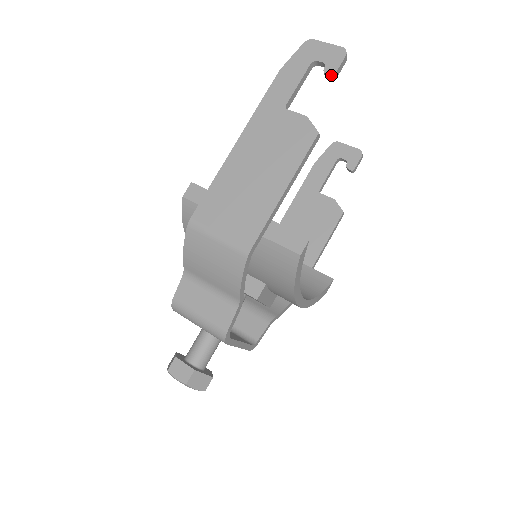
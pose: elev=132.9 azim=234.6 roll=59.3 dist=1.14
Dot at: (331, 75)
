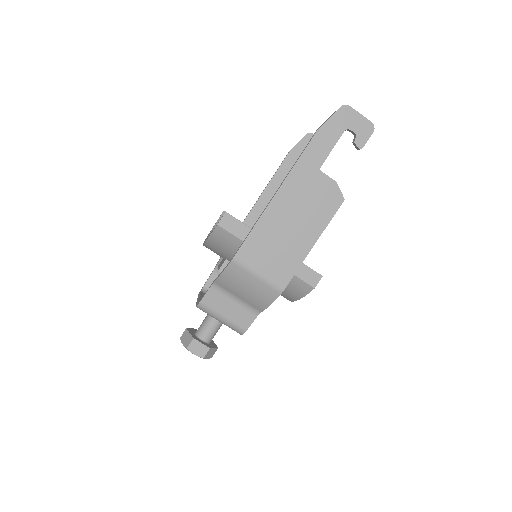
Dot at: (360, 148)
